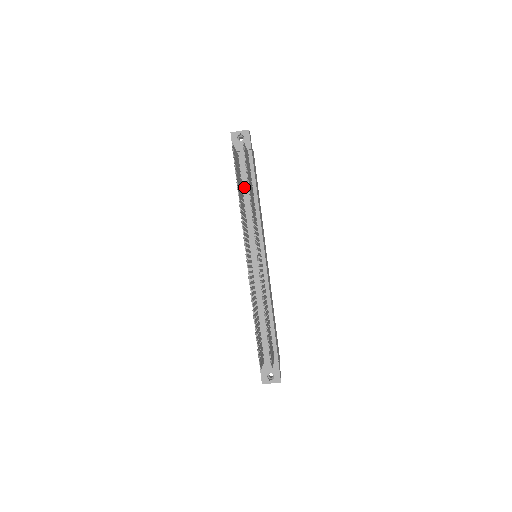
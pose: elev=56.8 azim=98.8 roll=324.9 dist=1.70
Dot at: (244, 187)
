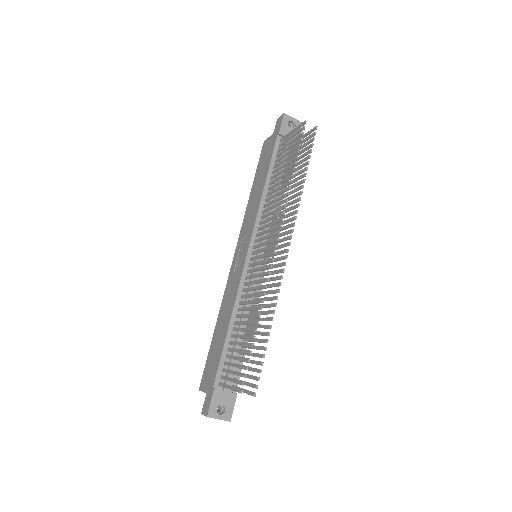
Dot at: occluded
